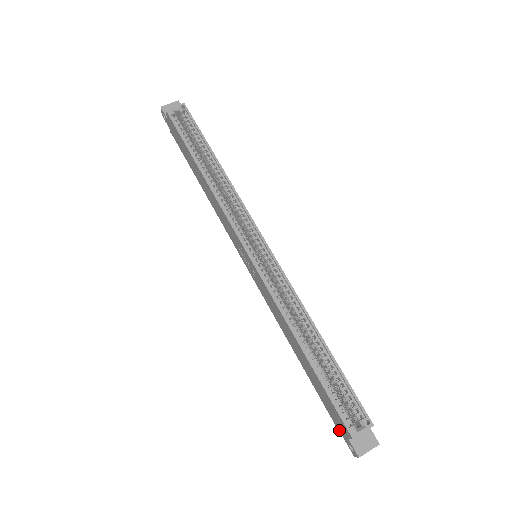
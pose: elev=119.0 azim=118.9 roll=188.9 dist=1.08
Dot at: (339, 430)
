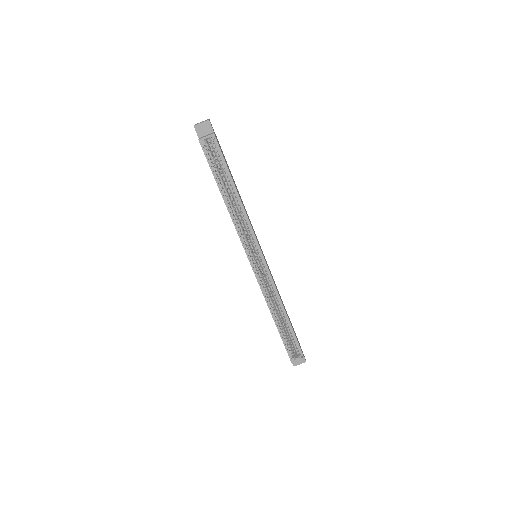
Dot at: occluded
